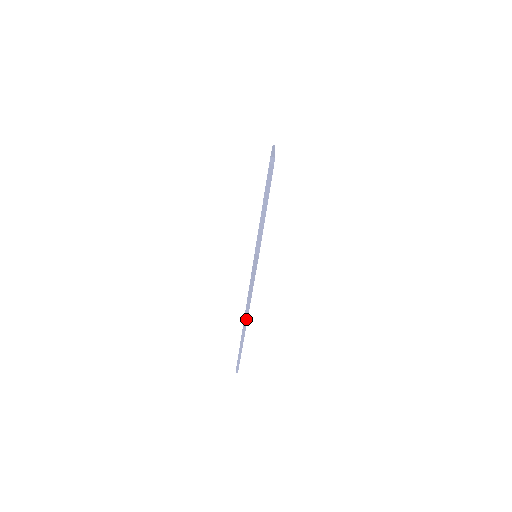
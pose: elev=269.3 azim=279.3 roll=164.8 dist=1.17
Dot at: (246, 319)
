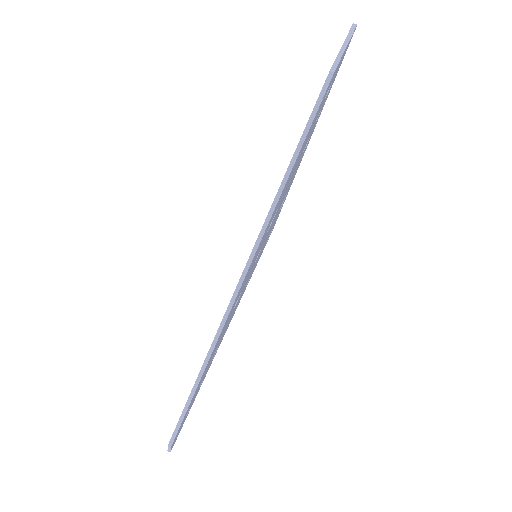
Dot at: (260, 239)
